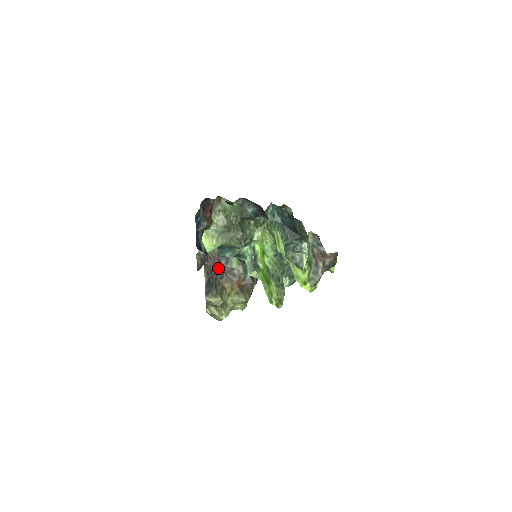
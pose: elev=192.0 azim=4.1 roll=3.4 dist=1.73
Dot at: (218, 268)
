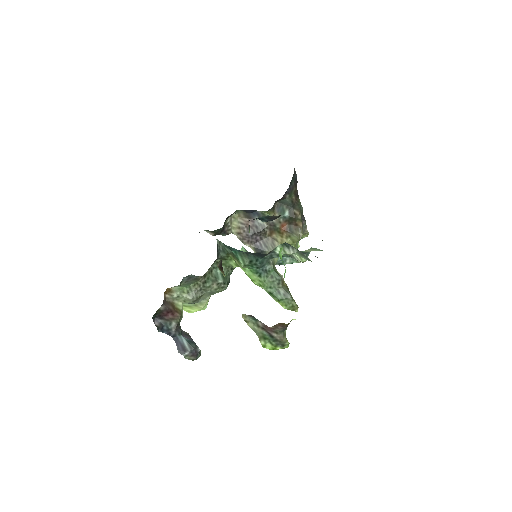
Dot at: (255, 229)
